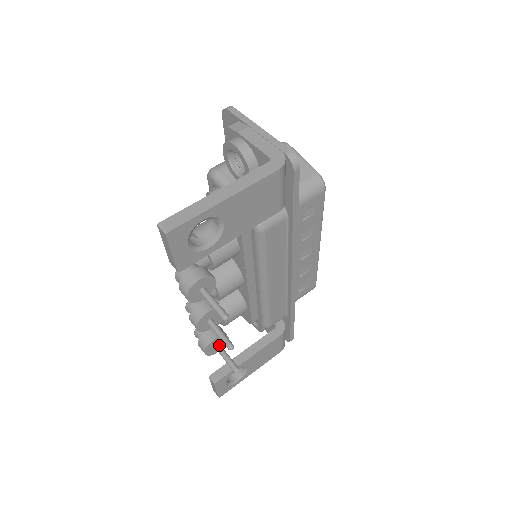
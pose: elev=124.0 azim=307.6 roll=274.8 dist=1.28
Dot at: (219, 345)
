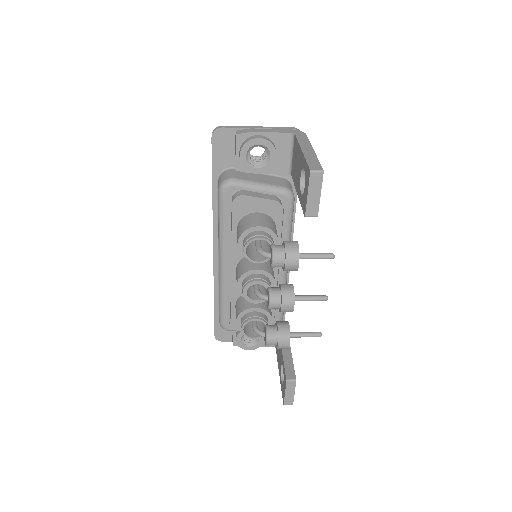
Dot at: (291, 332)
